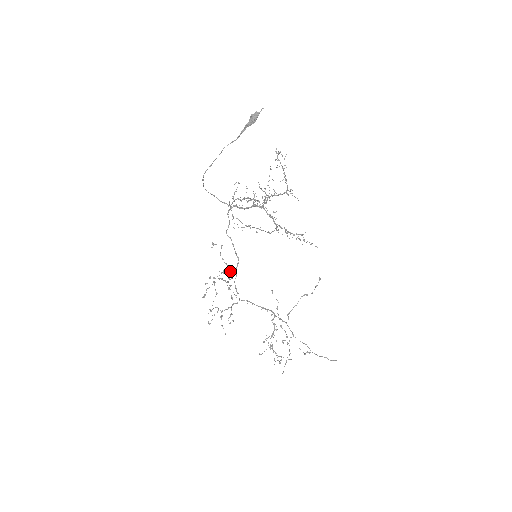
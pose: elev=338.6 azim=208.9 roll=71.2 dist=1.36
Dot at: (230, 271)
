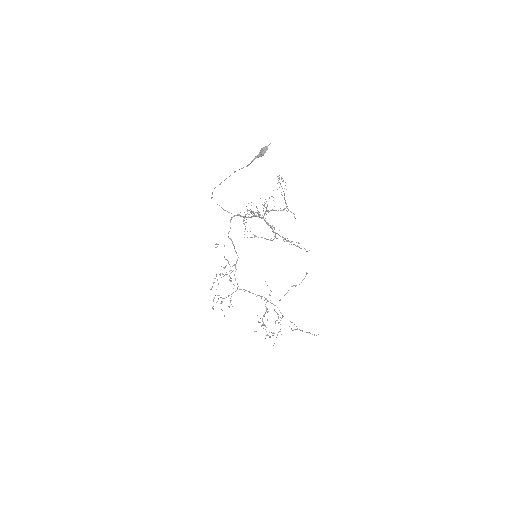
Dot at: (230, 266)
